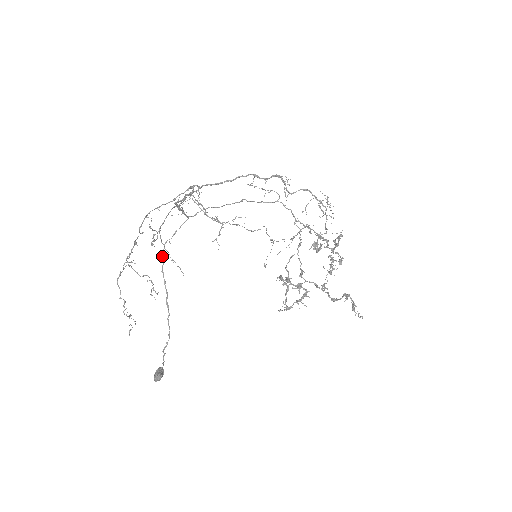
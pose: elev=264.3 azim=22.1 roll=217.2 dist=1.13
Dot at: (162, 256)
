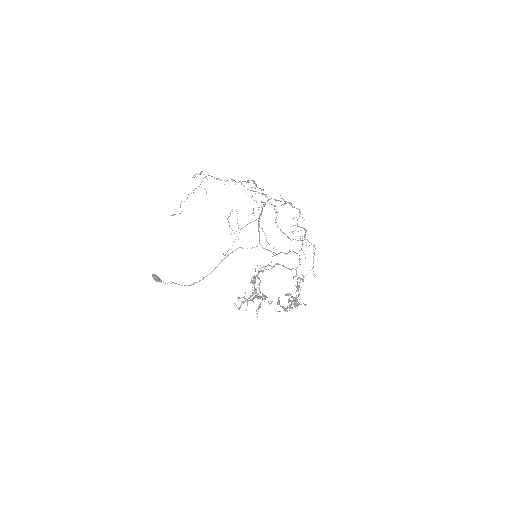
Dot at: occluded
